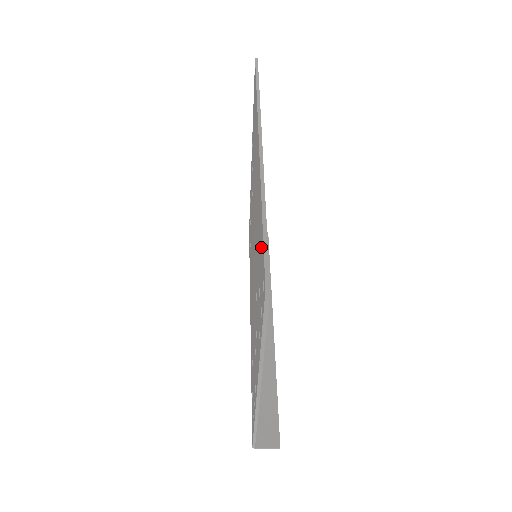
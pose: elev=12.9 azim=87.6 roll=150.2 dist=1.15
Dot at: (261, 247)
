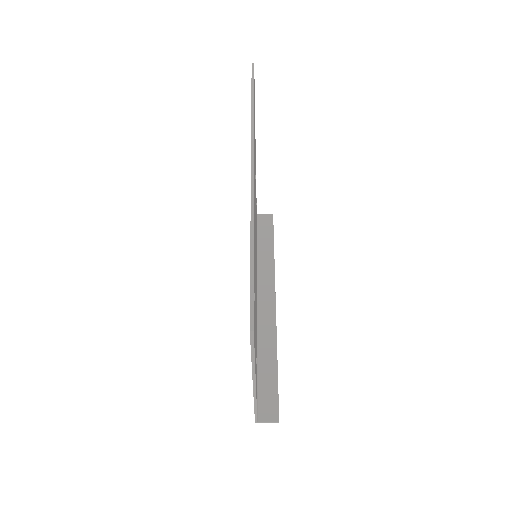
Dot at: occluded
